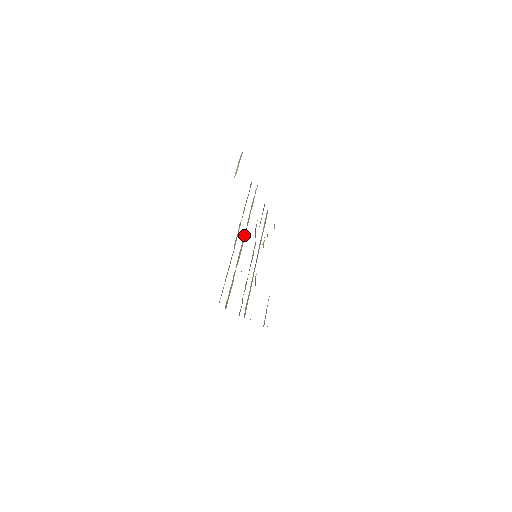
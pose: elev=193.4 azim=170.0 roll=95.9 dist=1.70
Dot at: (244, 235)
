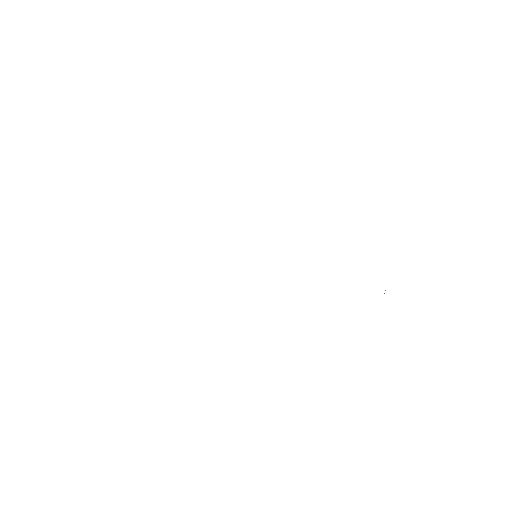
Dot at: occluded
